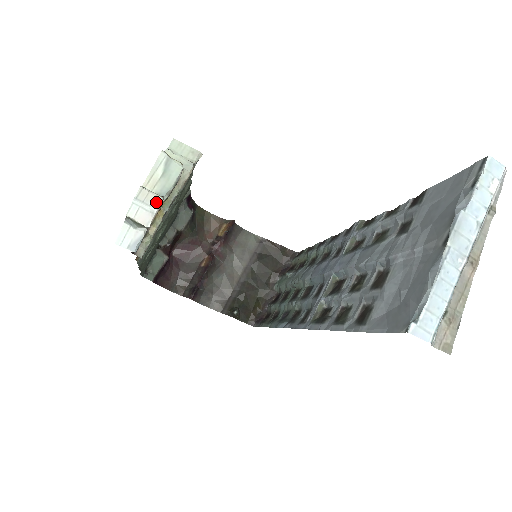
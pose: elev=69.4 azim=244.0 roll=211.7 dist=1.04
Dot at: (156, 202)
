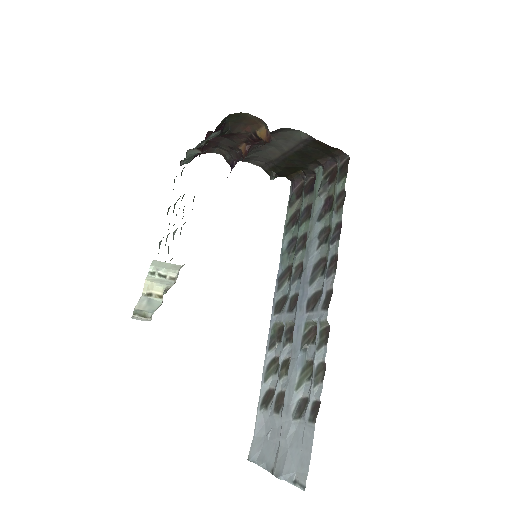
Dot at: (147, 320)
